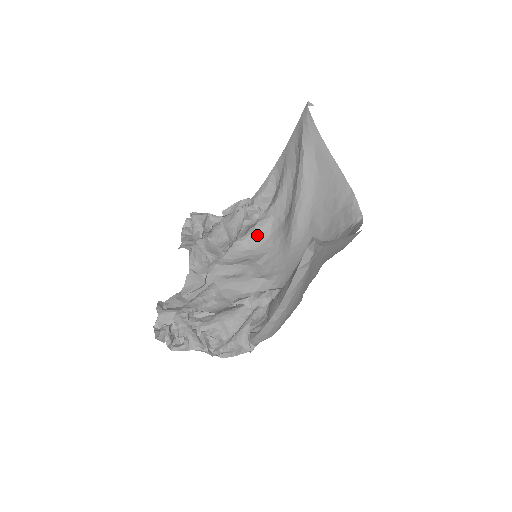
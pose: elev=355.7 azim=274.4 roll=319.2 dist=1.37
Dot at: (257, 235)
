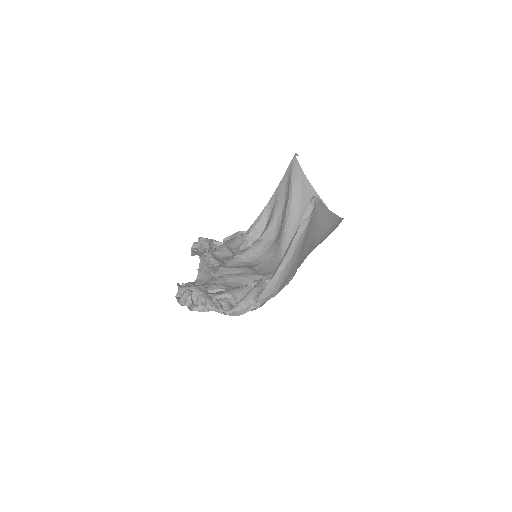
Dot at: (253, 252)
